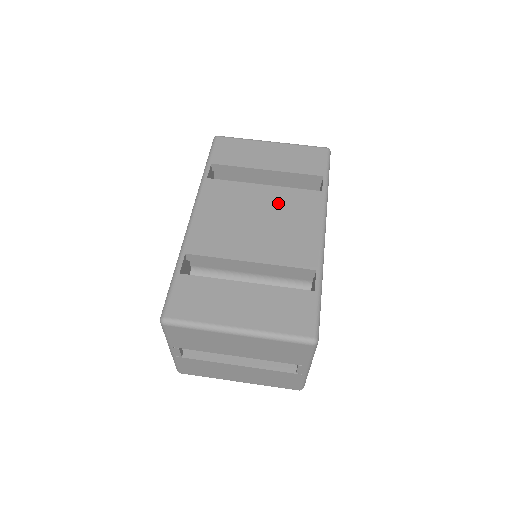
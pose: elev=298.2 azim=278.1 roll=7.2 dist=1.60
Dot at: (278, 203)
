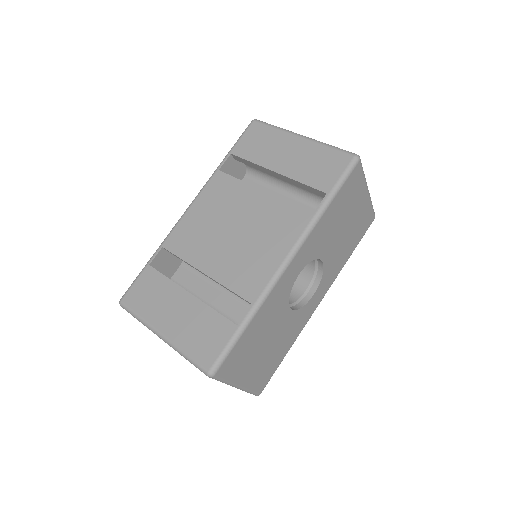
Dot at: (262, 216)
